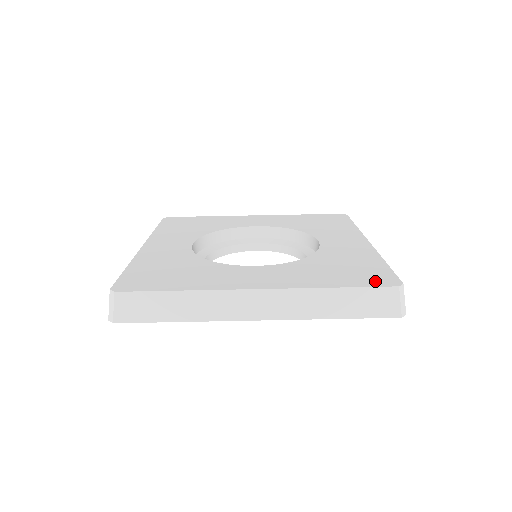
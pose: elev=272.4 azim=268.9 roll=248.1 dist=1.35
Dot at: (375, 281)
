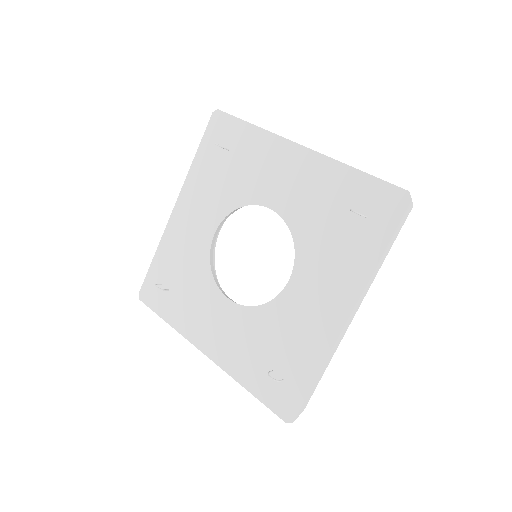
Dot at: occluded
